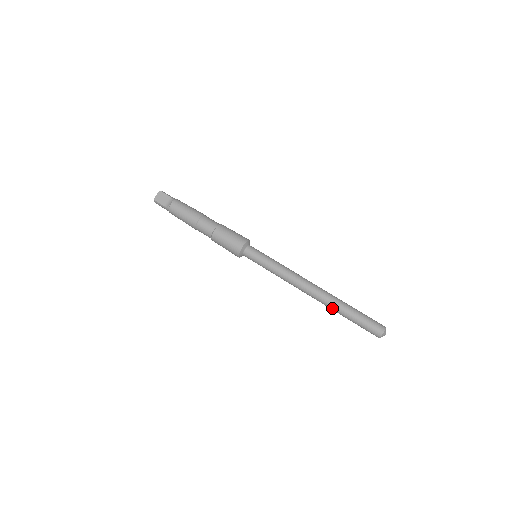
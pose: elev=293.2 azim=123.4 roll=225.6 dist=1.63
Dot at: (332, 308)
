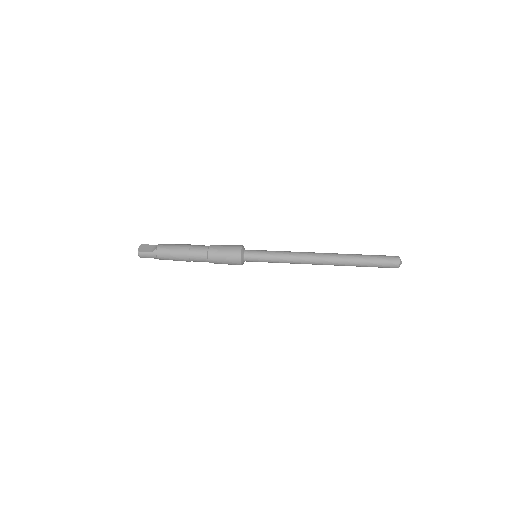
Dot at: (346, 261)
